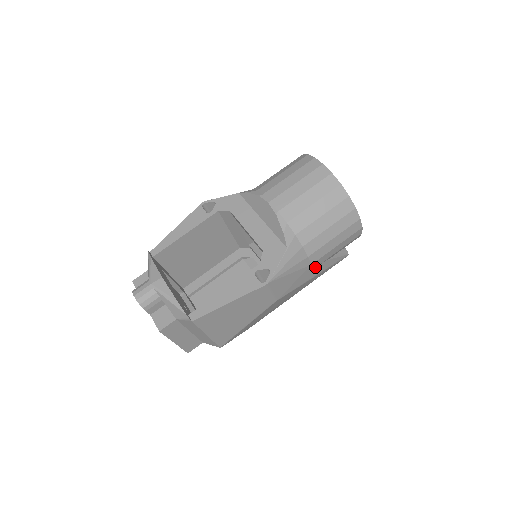
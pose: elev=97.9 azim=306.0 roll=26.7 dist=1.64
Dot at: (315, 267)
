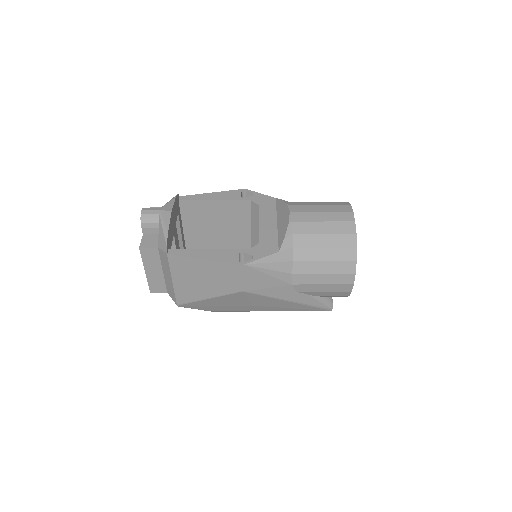
Dot at: (294, 291)
